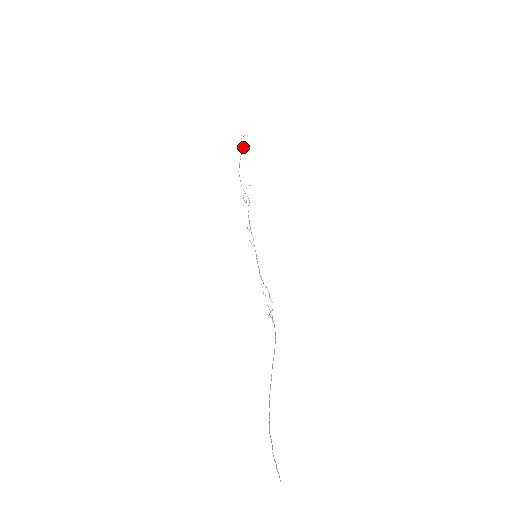
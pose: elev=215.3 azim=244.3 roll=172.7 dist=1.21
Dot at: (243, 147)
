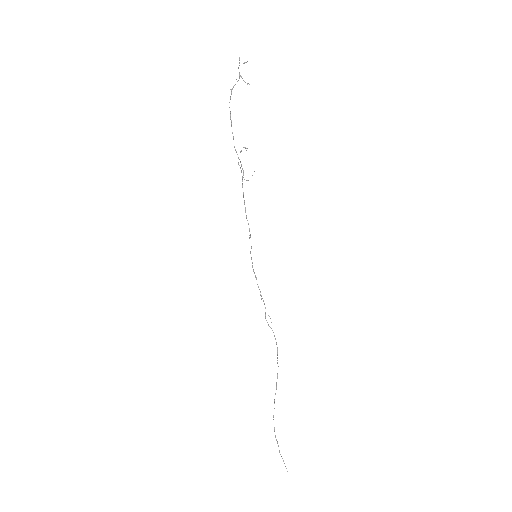
Dot at: (239, 78)
